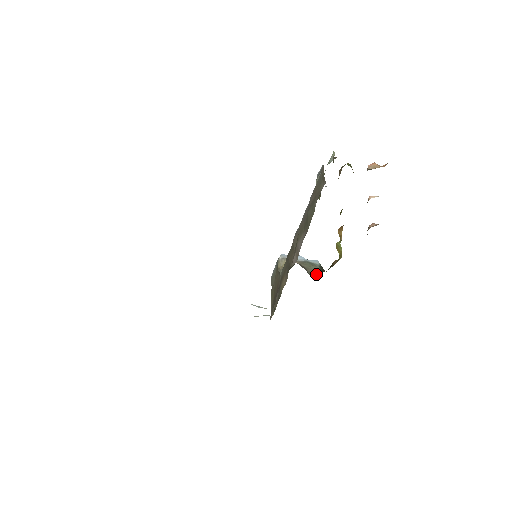
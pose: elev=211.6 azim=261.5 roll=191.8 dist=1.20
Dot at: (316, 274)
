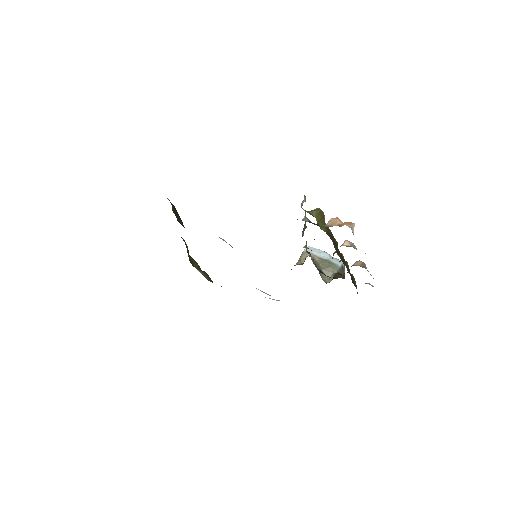
Dot at: occluded
